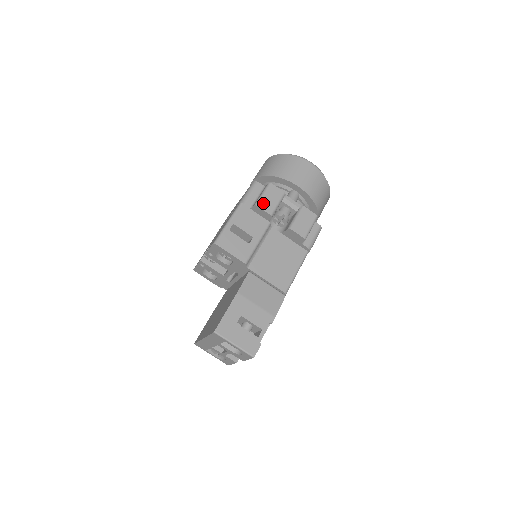
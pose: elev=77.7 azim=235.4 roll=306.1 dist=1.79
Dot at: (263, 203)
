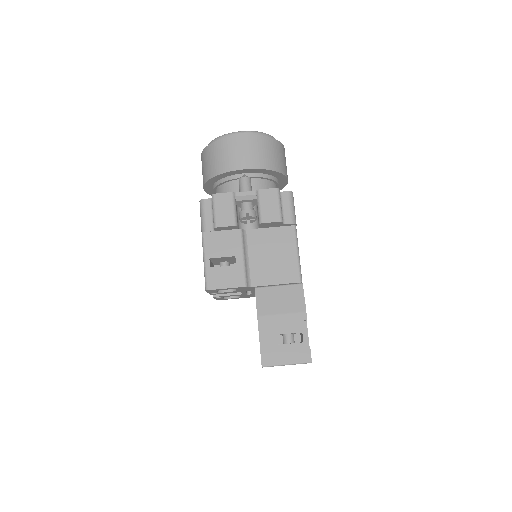
Dot at: (220, 220)
